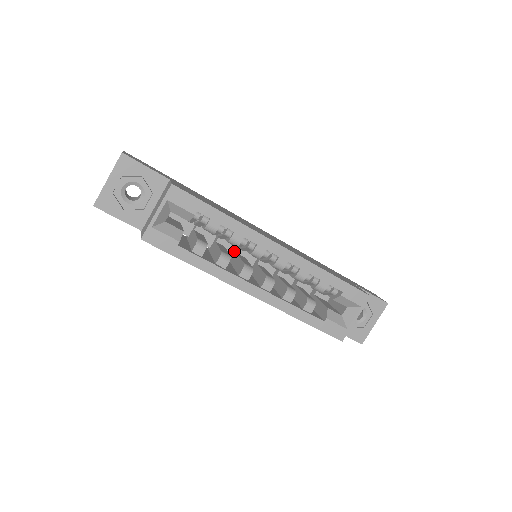
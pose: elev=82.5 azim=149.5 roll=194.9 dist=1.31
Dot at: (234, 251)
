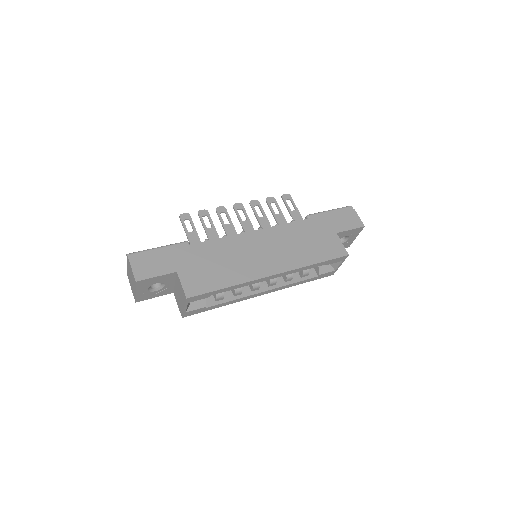
Dot at: occluded
